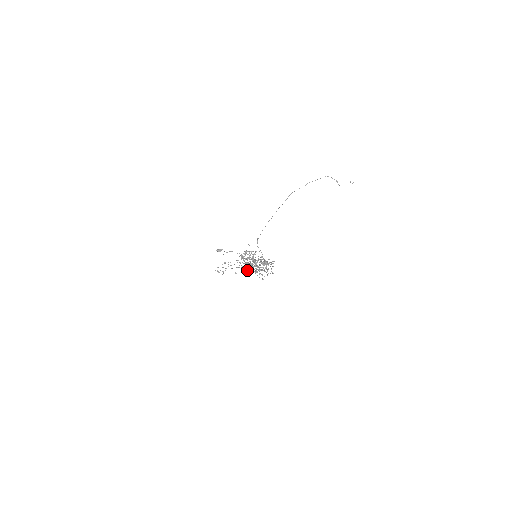
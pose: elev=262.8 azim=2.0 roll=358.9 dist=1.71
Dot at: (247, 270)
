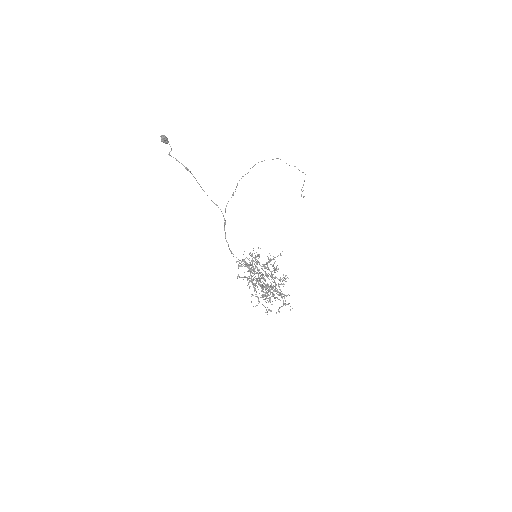
Dot at: occluded
